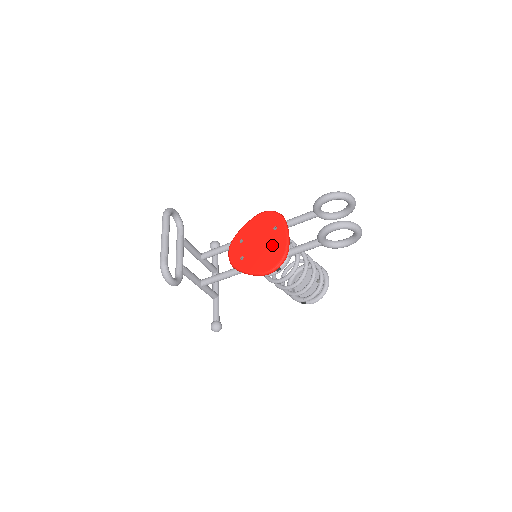
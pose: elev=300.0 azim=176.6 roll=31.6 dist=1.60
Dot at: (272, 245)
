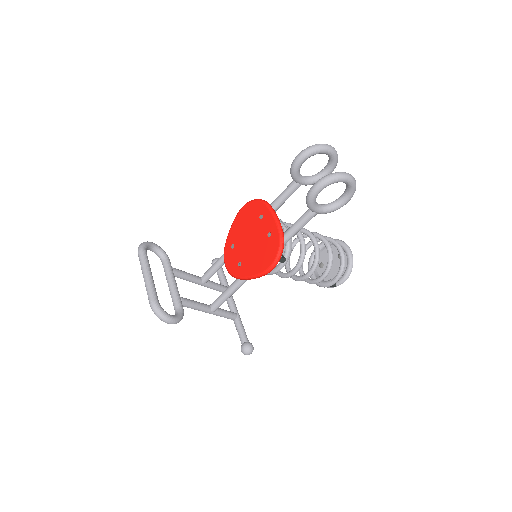
Dot at: (264, 236)
